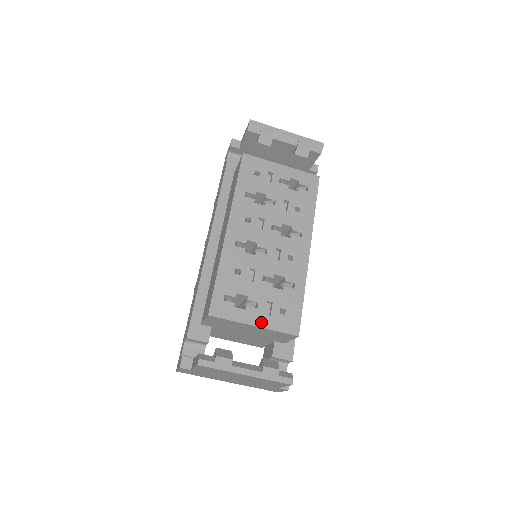
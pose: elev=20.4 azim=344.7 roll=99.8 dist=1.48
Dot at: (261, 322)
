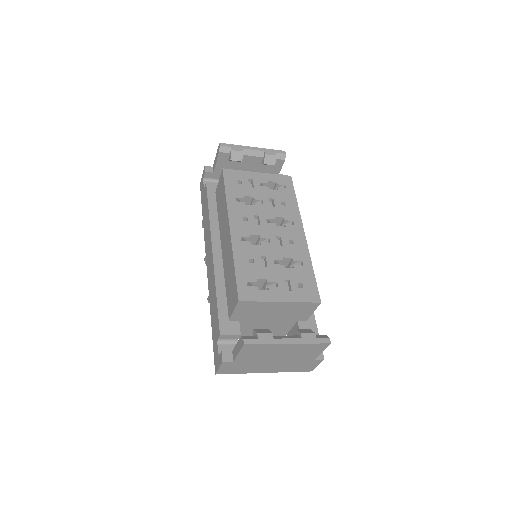
Dot at: (286, 297)
